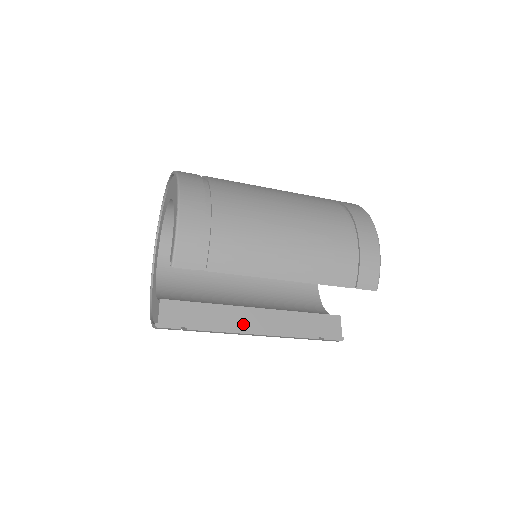
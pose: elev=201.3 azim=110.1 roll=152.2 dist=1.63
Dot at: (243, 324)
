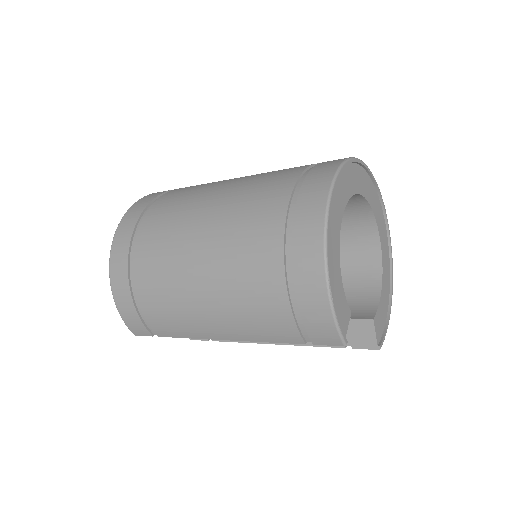
Dot at: occluded
